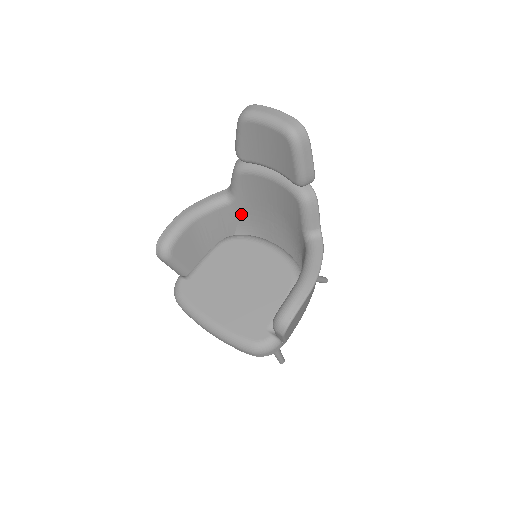
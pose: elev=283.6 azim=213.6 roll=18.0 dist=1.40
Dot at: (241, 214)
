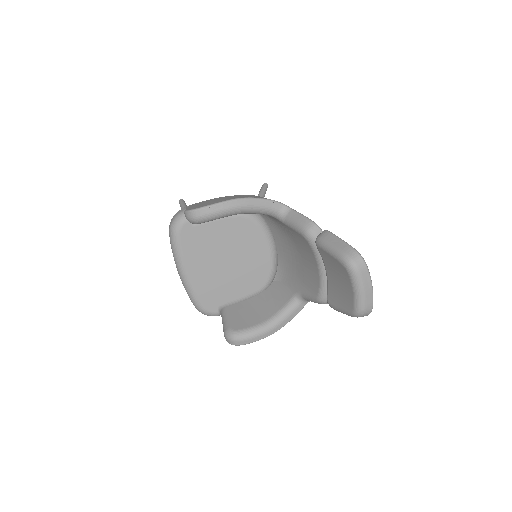
Dot at: (276, 220)
